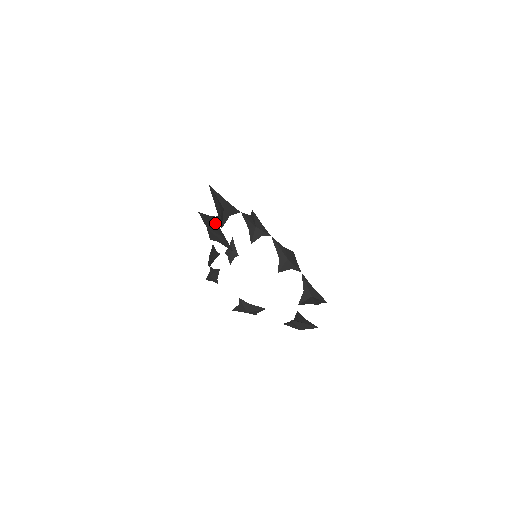
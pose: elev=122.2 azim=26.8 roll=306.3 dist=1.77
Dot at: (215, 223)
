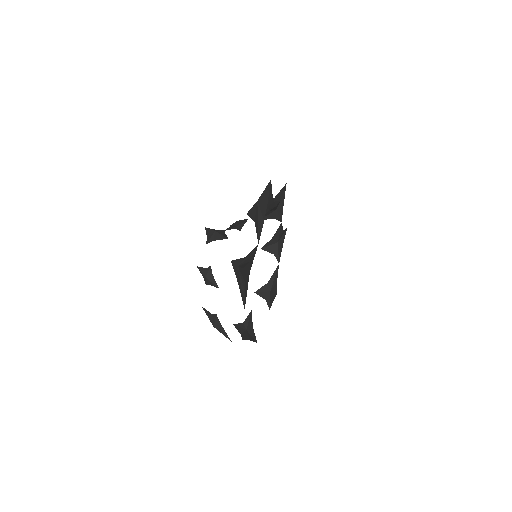
Dot at: (249, 271)
